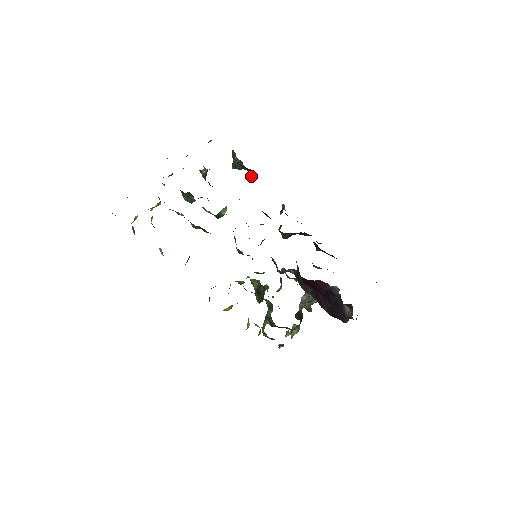
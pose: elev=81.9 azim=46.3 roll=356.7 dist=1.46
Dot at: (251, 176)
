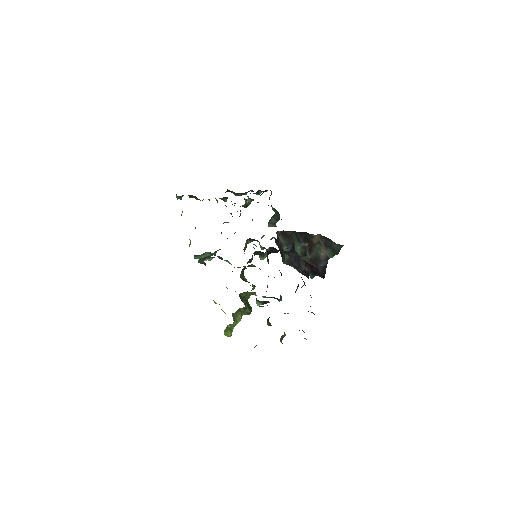
Dot at: occluded
